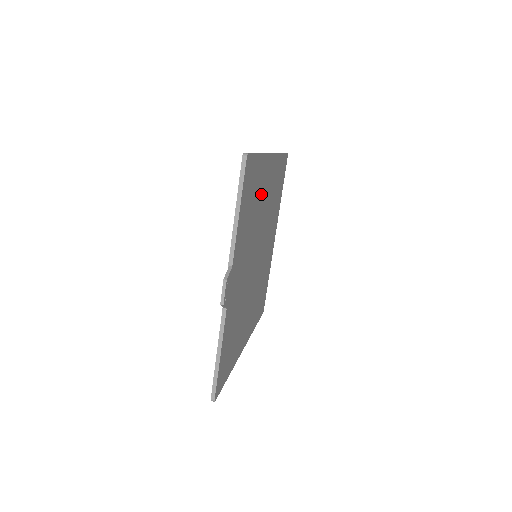
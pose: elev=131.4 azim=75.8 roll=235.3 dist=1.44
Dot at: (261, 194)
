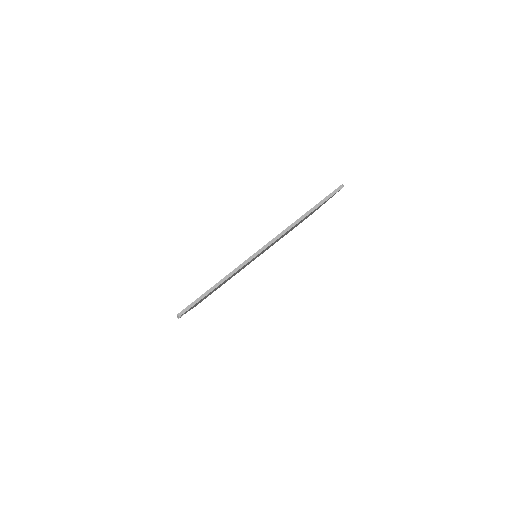
Dot at: occluded
